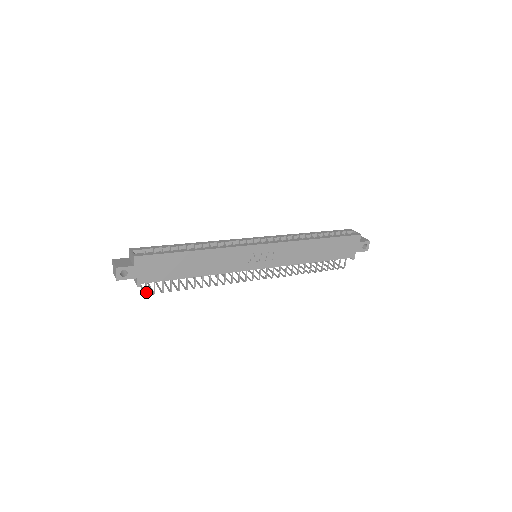
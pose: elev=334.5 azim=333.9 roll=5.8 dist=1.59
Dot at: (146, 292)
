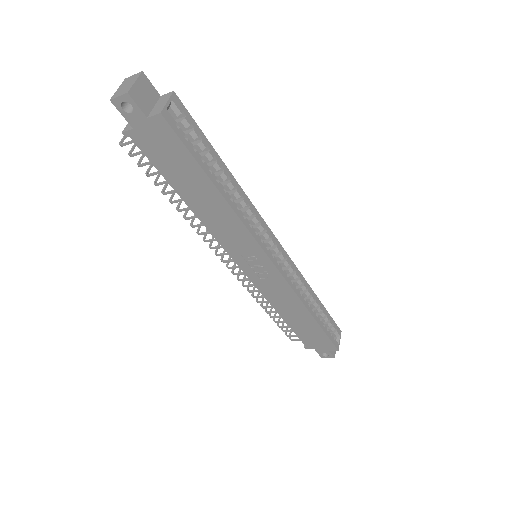
Dot at: (124, 144)
